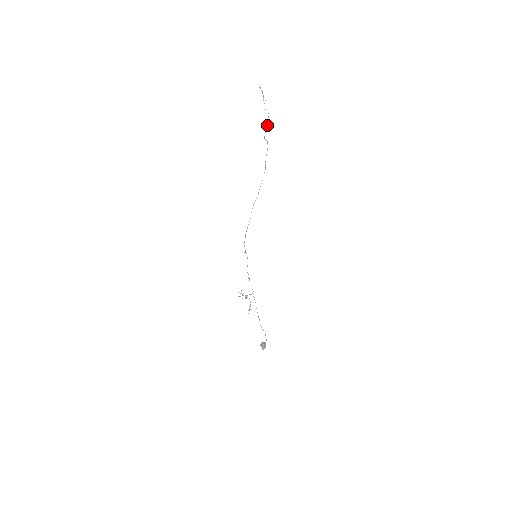
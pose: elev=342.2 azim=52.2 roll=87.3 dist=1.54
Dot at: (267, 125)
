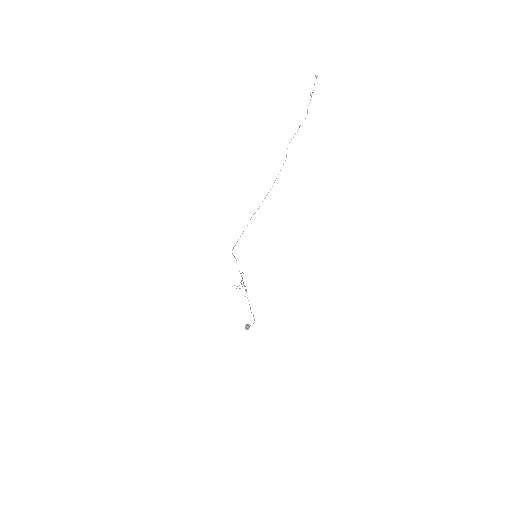
Dot at: (294, 134)
